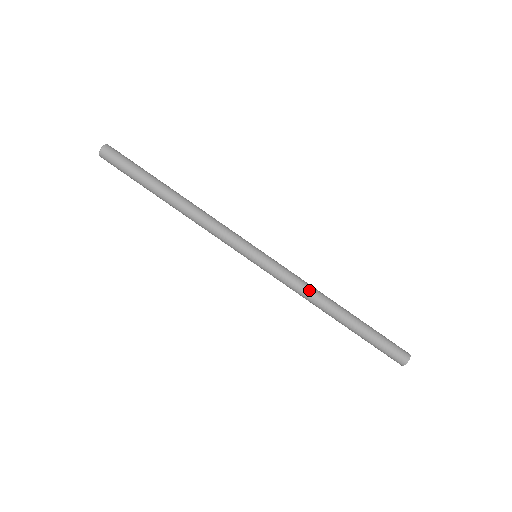
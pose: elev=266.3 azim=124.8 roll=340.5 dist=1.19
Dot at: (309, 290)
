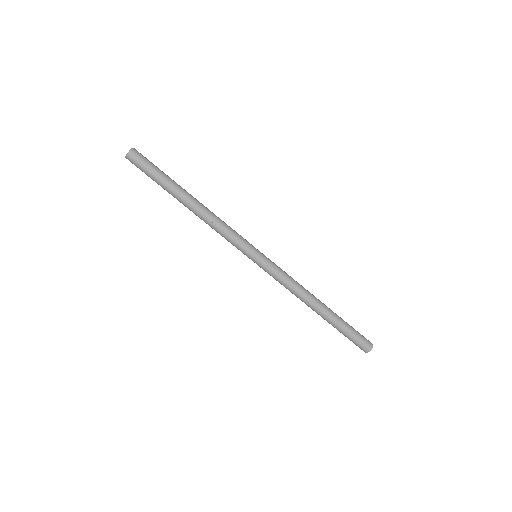
Dot at: (296, 290)
